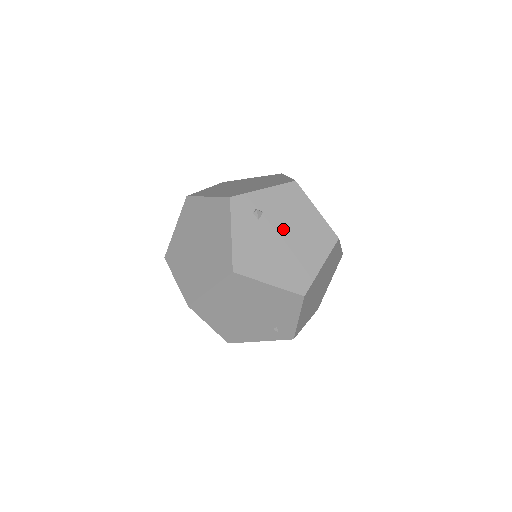
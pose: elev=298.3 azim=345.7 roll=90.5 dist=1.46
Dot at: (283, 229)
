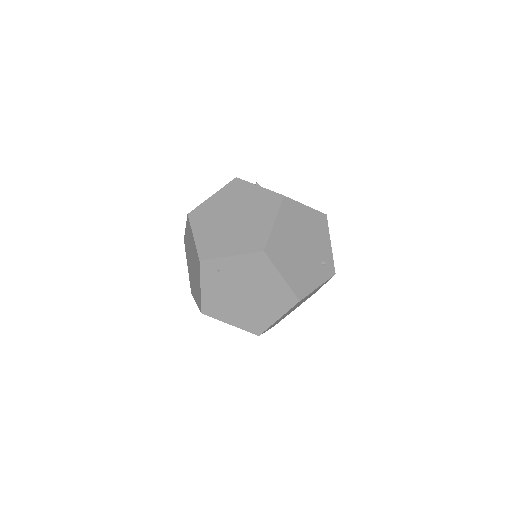
Dot at: occluded
